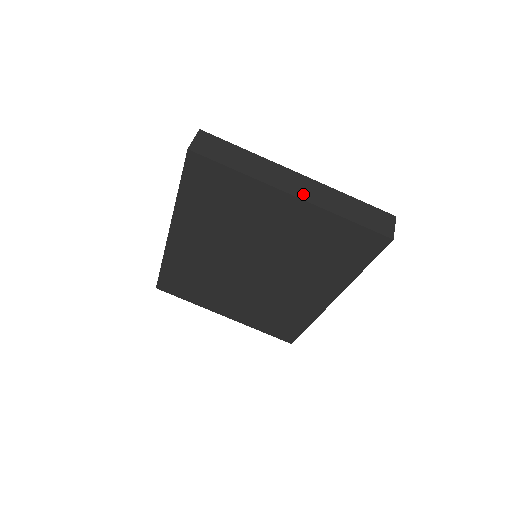
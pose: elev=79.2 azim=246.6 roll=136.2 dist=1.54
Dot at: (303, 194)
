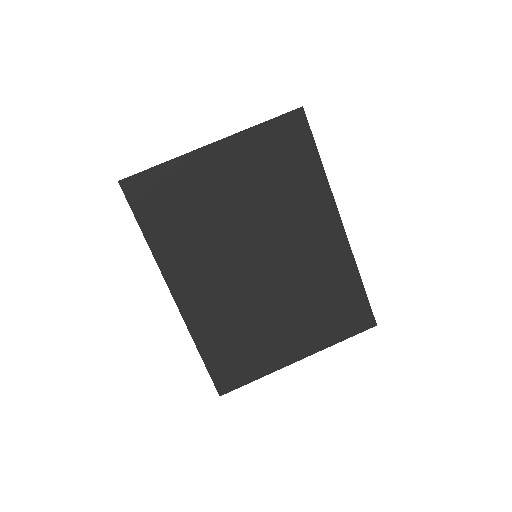
Dot at: (219, 140)
